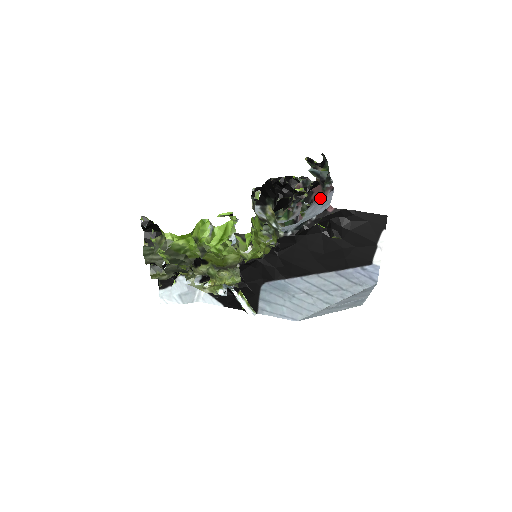
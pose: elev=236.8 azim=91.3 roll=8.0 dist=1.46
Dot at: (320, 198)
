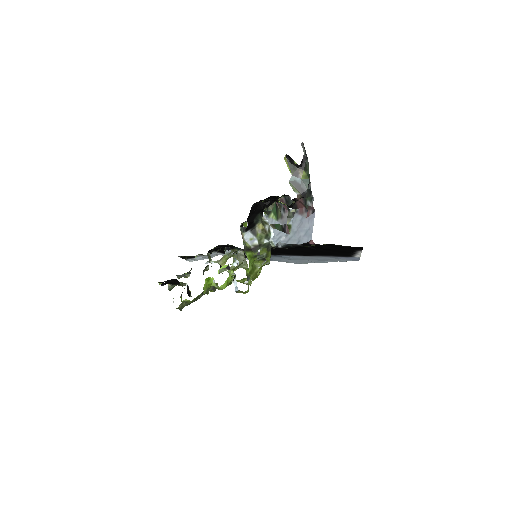
Dot at: (303, 214)
